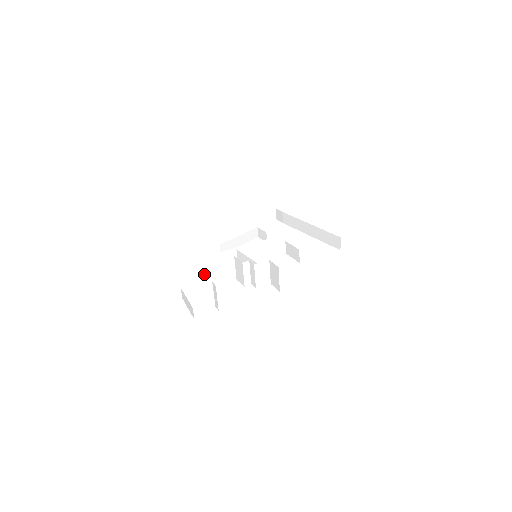
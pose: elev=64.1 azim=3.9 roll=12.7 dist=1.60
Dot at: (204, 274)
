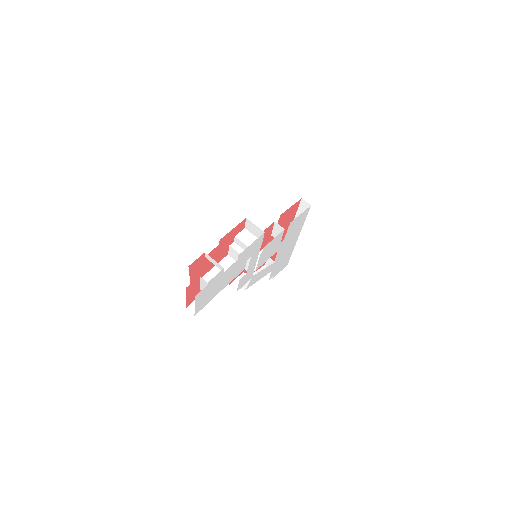
Dot at: occluded
